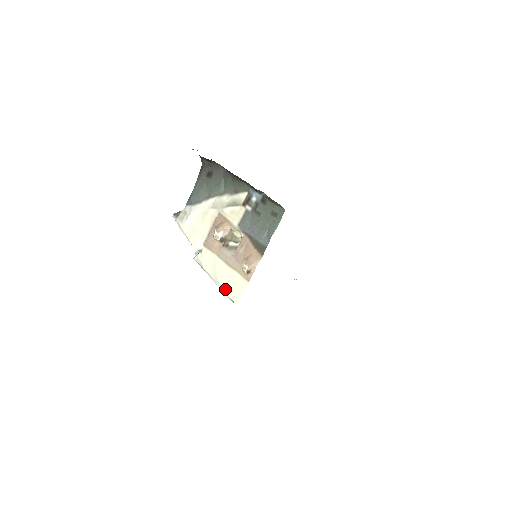
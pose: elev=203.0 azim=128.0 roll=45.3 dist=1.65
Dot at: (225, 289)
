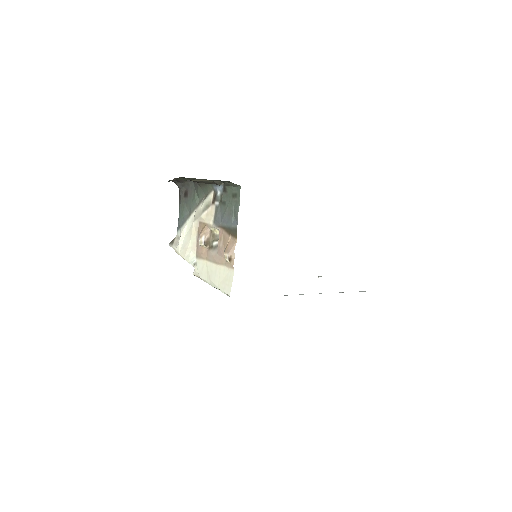
Dot at: (219, 287)
